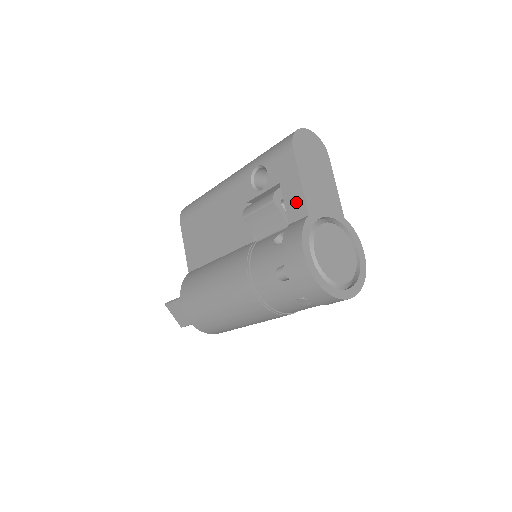
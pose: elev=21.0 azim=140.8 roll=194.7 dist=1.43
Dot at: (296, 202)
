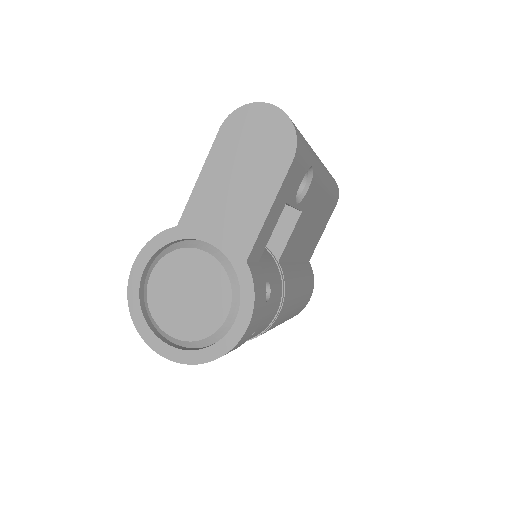
Dot at: occluded
